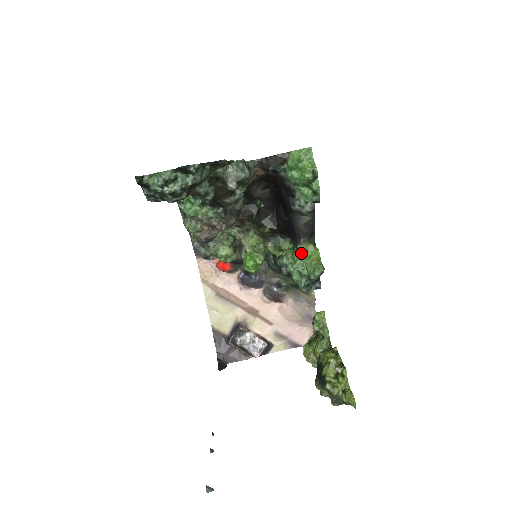
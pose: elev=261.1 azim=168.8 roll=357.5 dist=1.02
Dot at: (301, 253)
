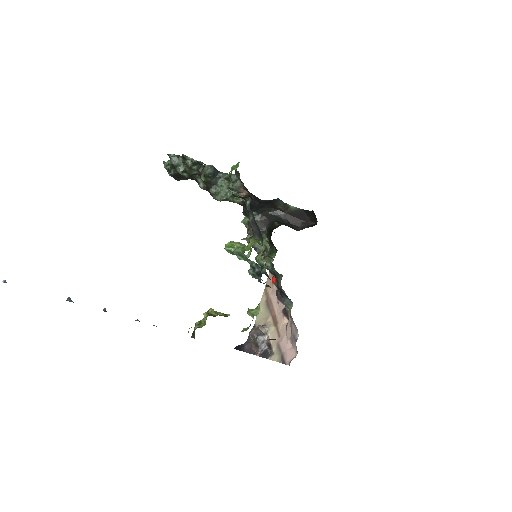
Dot at: occluded
